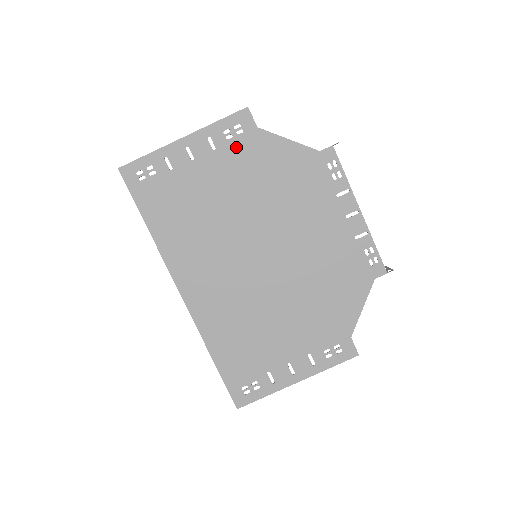
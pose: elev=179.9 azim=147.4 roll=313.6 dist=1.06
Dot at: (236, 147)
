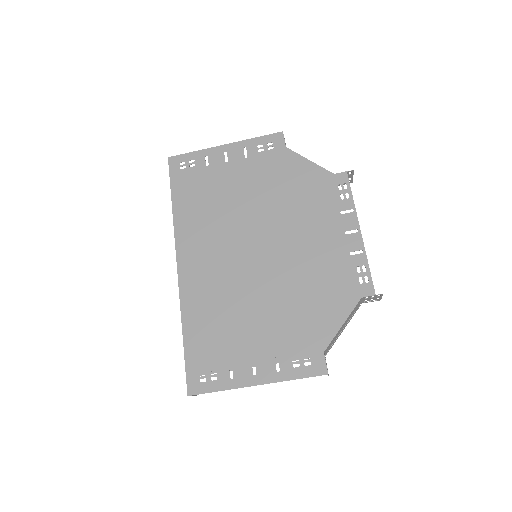
Dot at: (264, 158)
